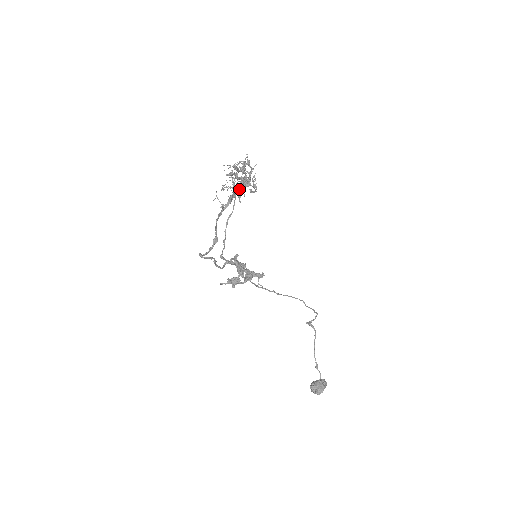
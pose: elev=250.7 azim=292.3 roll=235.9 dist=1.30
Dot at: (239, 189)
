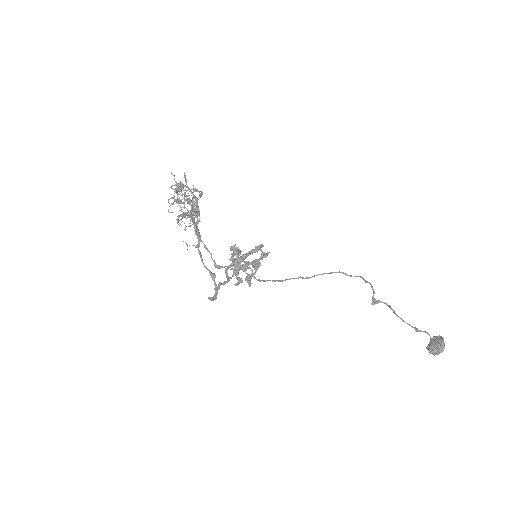
Dot at: occluded
